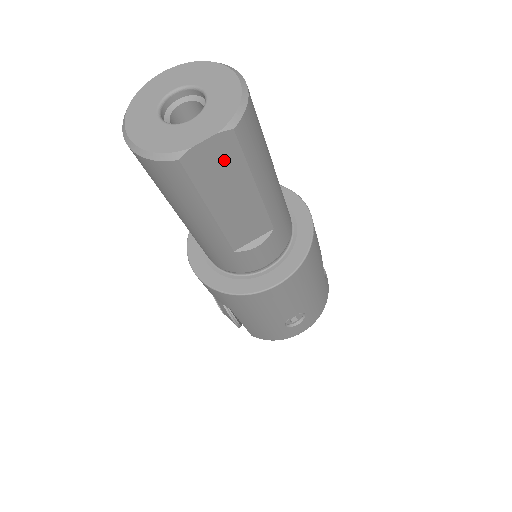
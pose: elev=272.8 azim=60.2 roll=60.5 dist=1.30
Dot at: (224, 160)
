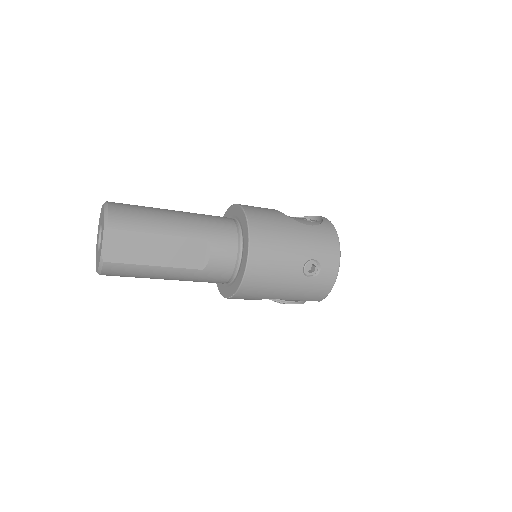
Dot at: (124, 242)
